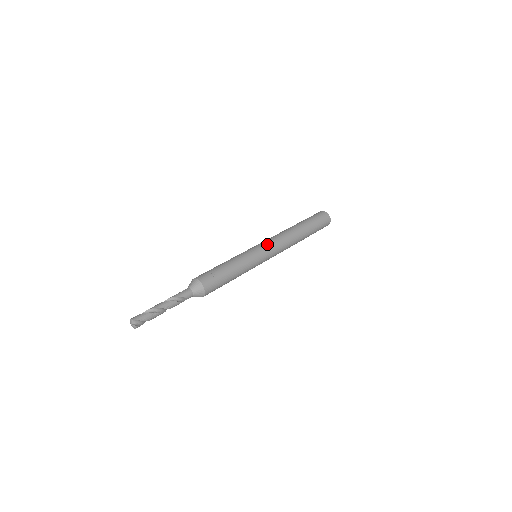
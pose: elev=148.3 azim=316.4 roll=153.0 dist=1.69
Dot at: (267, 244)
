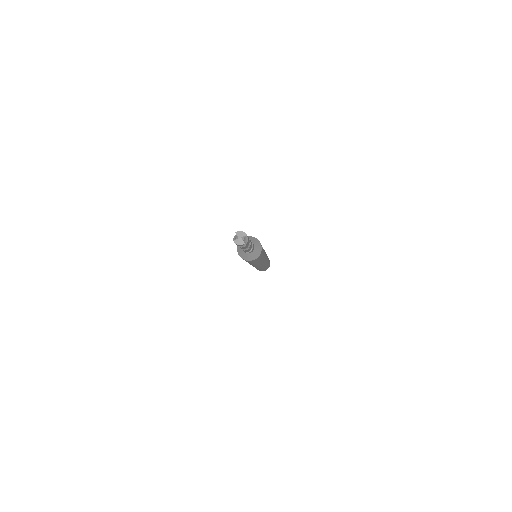
Dot at: occluded
